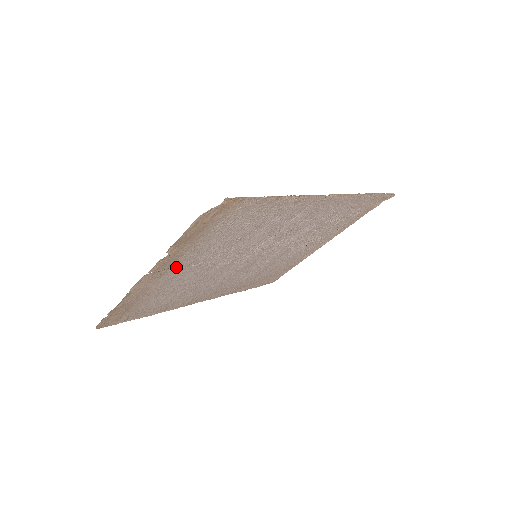
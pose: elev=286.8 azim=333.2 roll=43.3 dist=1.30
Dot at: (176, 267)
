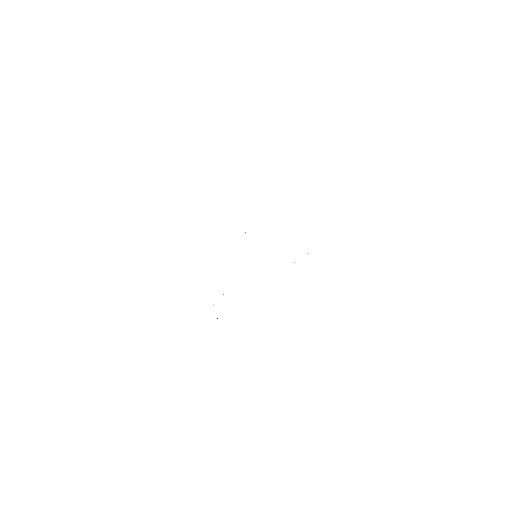
Dot at: occluded
